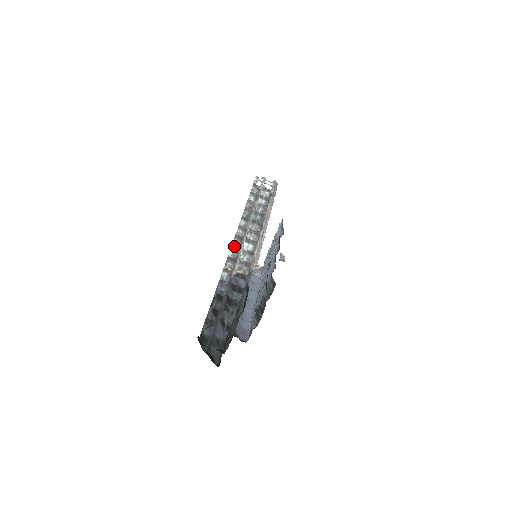
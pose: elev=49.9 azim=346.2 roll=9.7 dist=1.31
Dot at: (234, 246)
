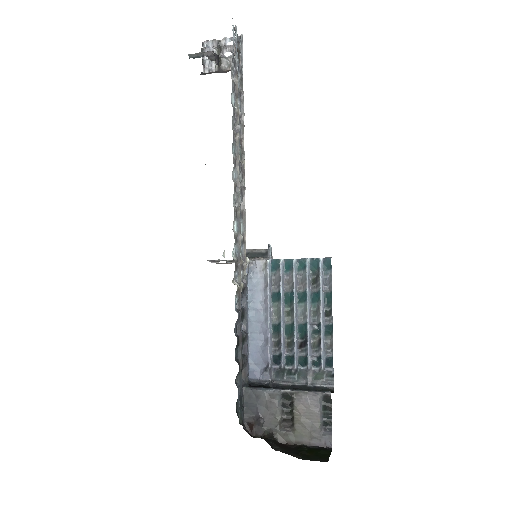
Dot at: (235, 235)
